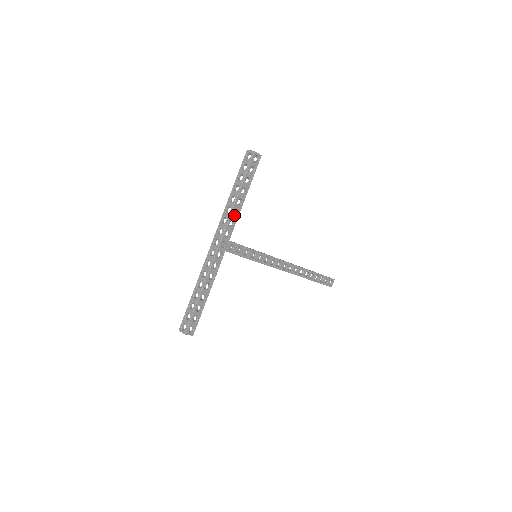
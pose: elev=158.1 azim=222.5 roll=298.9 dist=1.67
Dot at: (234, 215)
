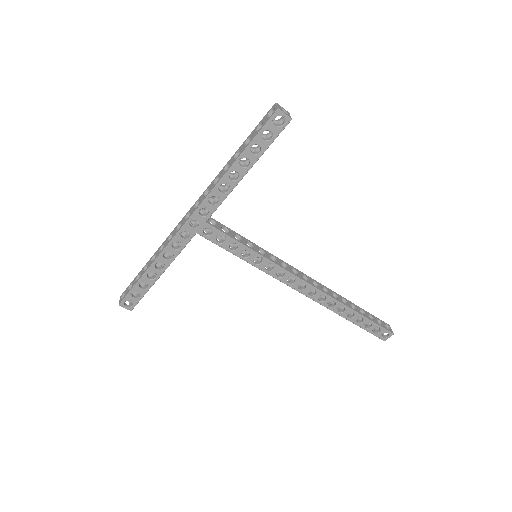
Dot at: (221, 191)
